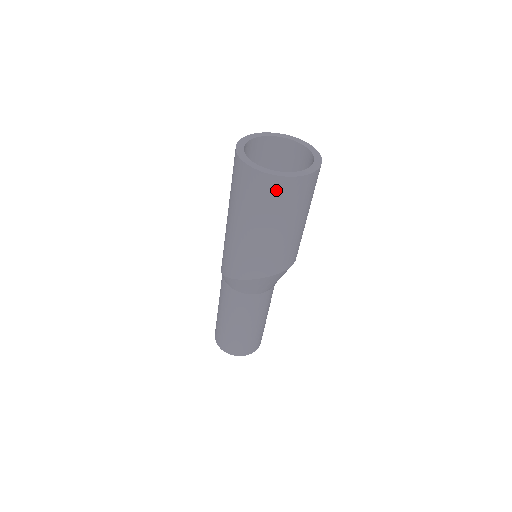
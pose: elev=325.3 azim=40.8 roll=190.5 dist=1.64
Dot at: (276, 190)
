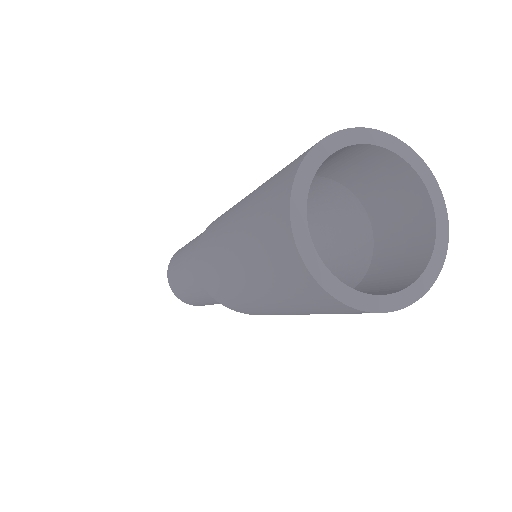
Dot at: occluded
